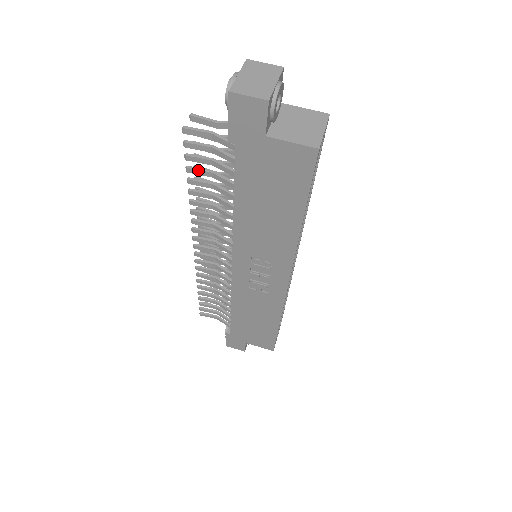
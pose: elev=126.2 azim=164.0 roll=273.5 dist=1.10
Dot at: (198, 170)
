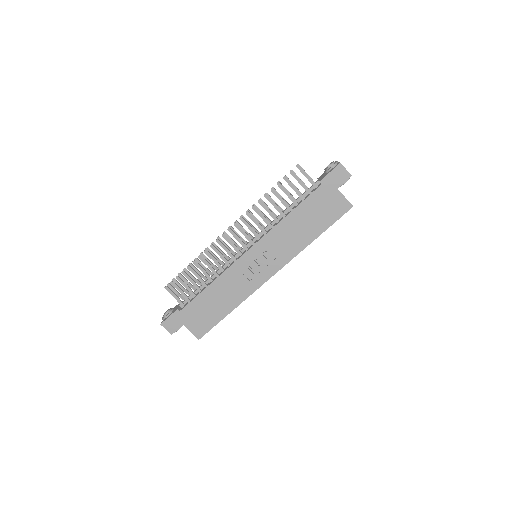
Dot at: occluded
